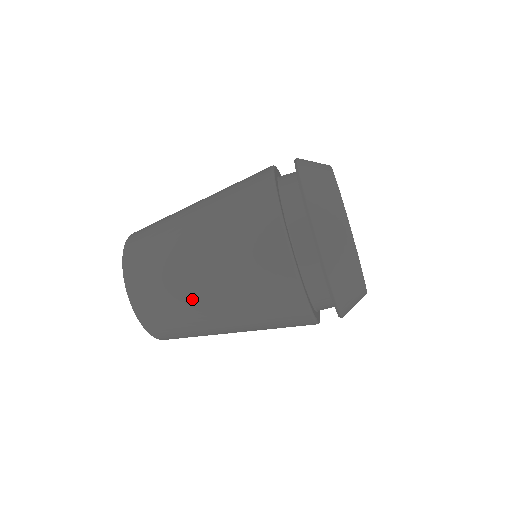
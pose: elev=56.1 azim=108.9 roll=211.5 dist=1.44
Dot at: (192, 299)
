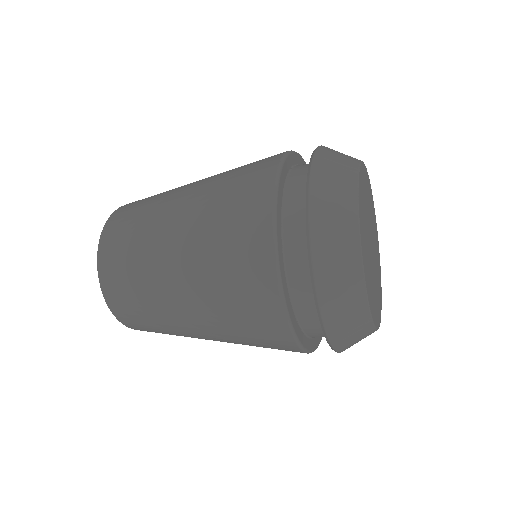
Dot at: occluded
